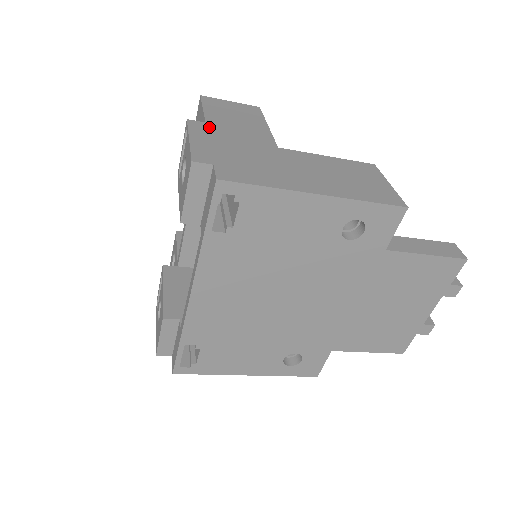
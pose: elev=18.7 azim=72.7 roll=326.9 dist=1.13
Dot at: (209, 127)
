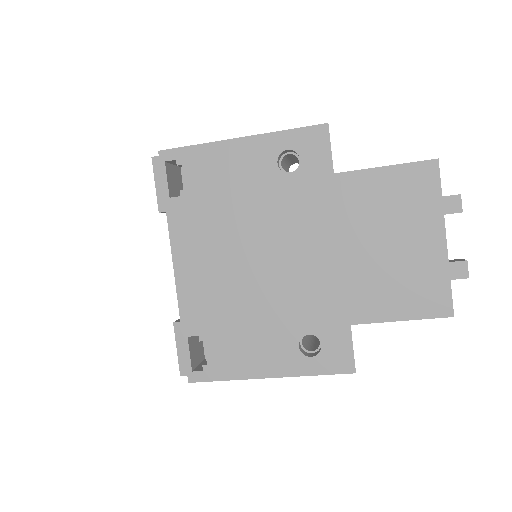
Dot at: occluded
